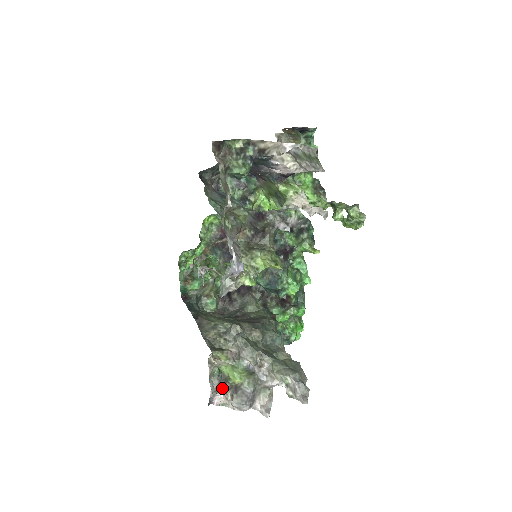
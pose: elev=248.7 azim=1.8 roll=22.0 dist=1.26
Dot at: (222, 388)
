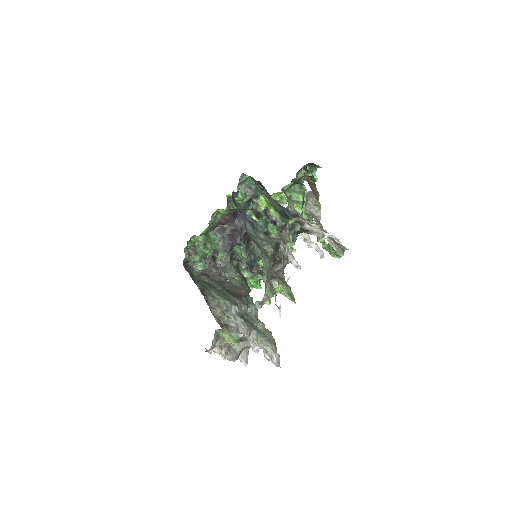
Dot at: (218, 345)
